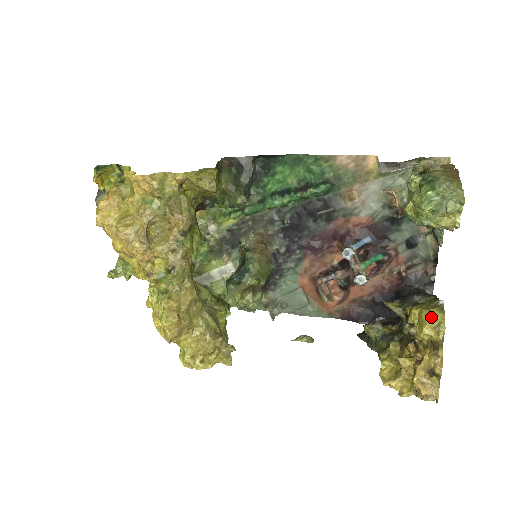
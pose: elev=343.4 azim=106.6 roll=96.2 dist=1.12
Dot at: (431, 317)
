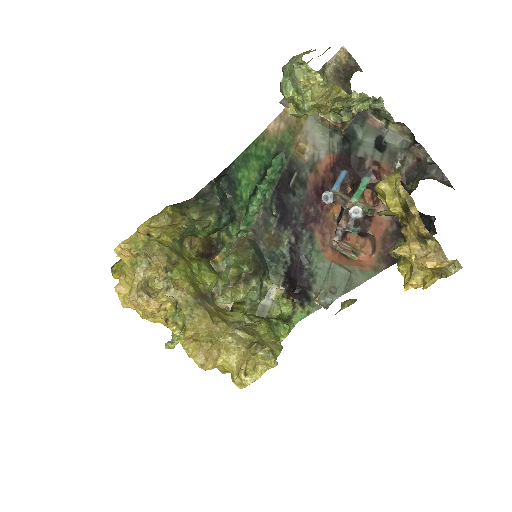
Dot at: (385, 185)
